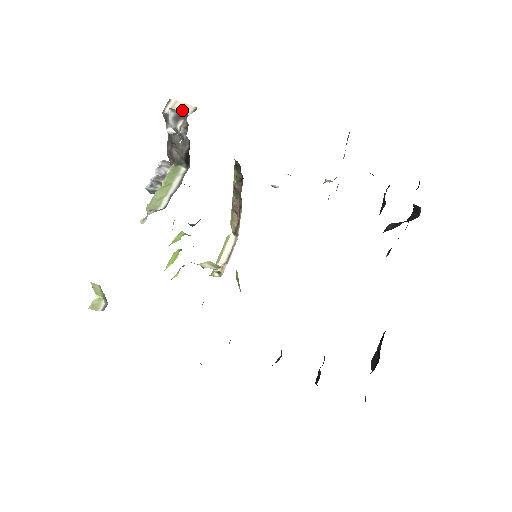
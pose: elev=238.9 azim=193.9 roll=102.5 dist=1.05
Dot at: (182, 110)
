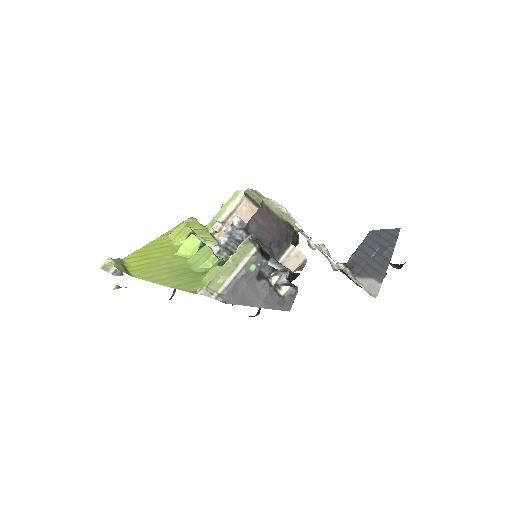
Dot at: (294, 261)
